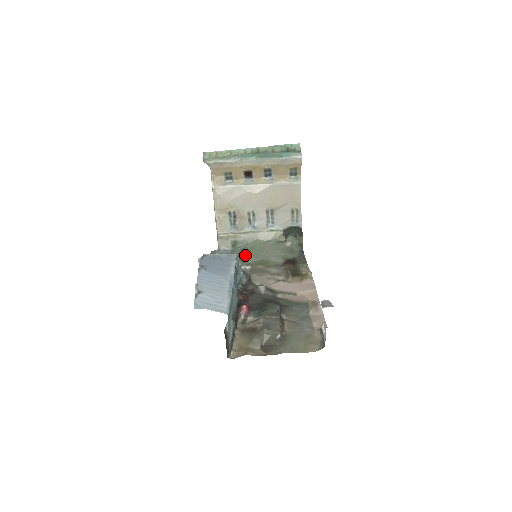
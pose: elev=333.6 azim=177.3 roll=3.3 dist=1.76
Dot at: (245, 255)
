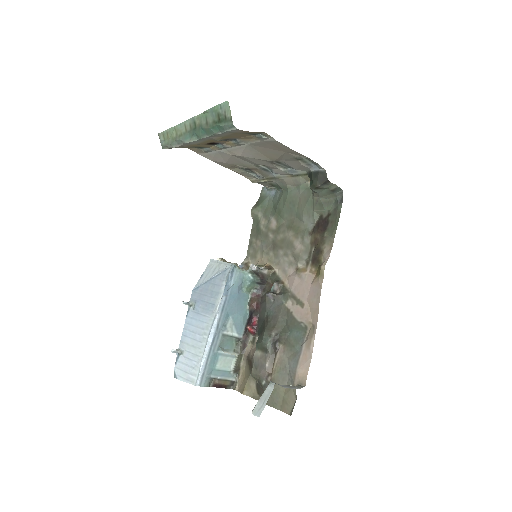
Dot at: (280, 209)
